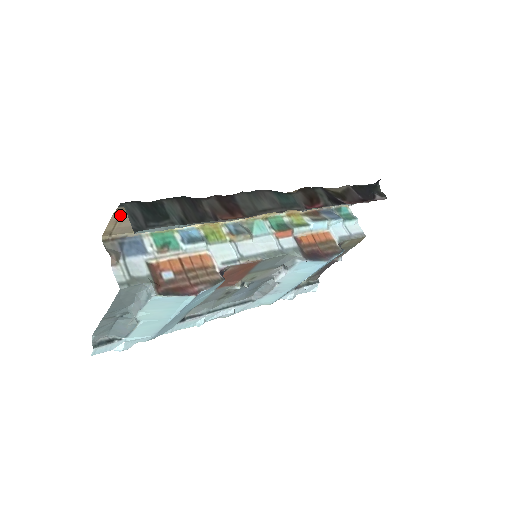
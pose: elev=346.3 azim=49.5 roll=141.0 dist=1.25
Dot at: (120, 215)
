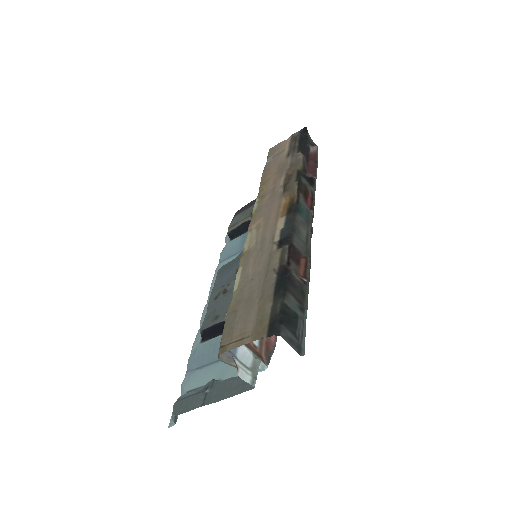
Dot at: (250, 335)
